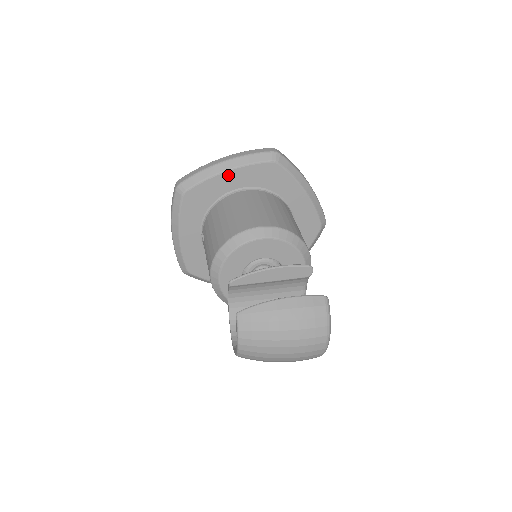
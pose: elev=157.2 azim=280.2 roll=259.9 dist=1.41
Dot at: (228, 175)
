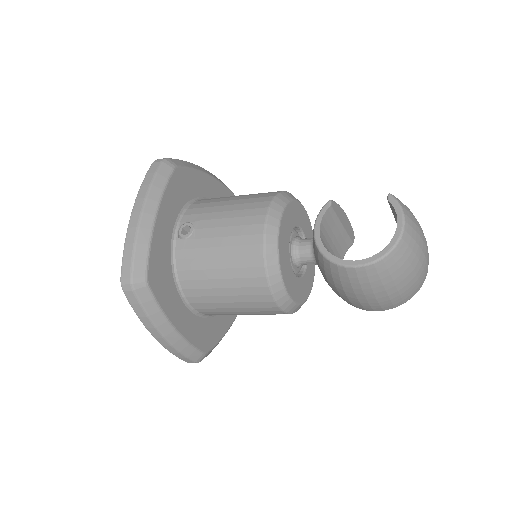
Dot at: (208, 179)
